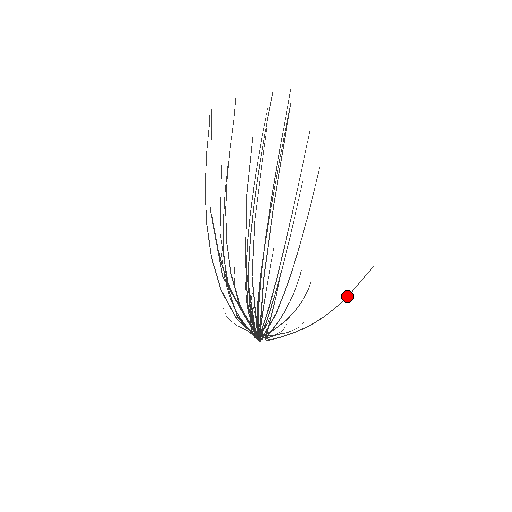
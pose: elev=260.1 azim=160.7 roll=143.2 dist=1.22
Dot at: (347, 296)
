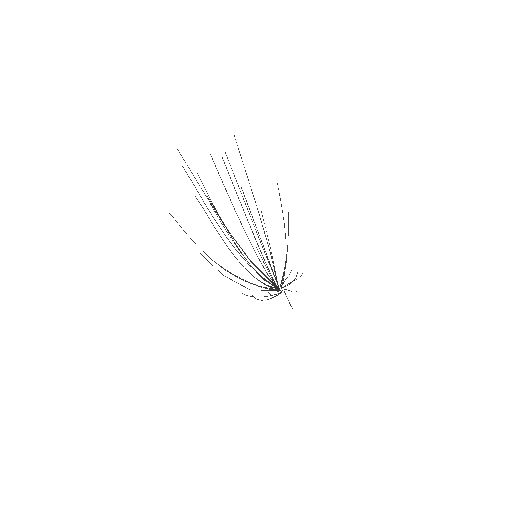
Dot at: occluded
